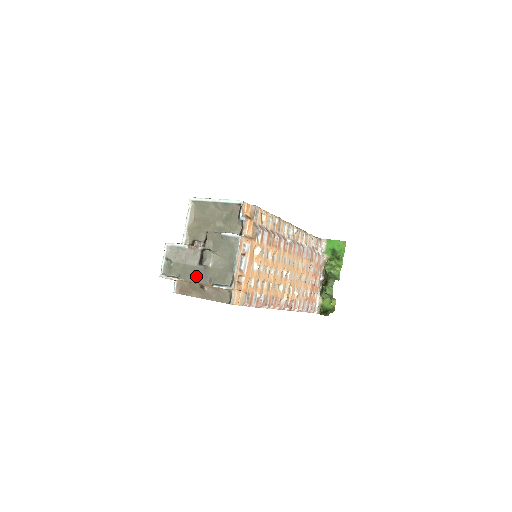
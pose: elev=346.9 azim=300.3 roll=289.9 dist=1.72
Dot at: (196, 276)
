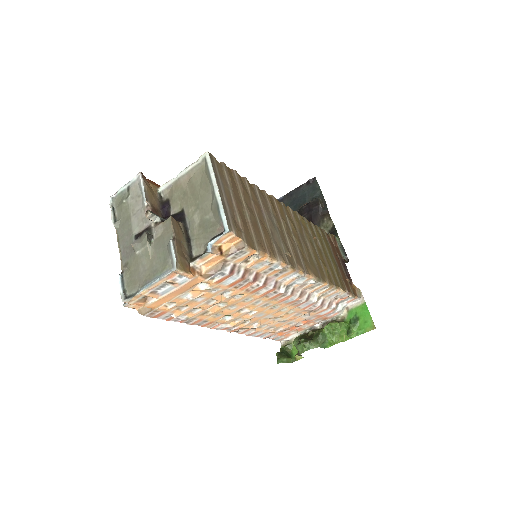
Dot at: (124, 242)
